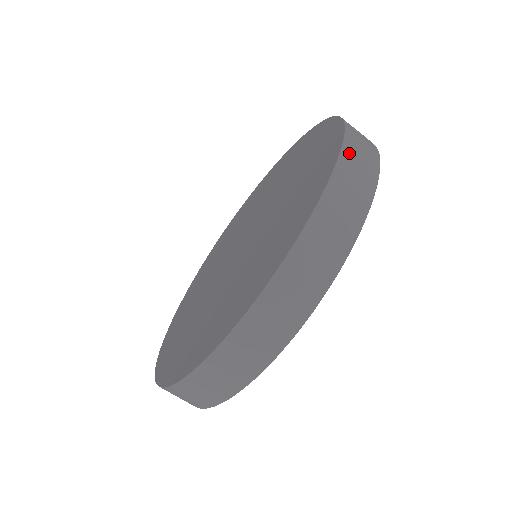
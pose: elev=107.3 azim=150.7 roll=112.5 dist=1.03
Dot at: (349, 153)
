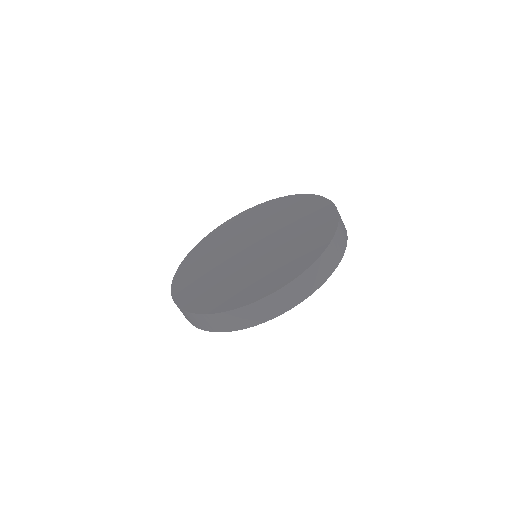
Dot at: (306, 276)
